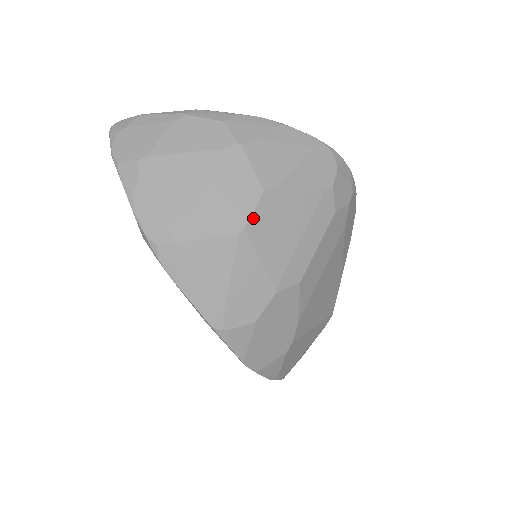
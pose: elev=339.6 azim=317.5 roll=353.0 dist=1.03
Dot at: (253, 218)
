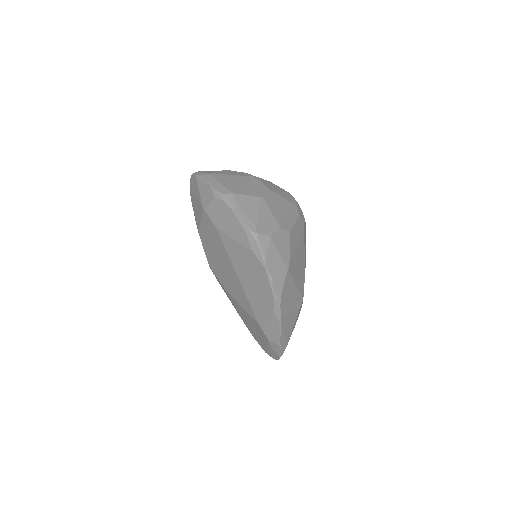
Dot at: (266, 195)
